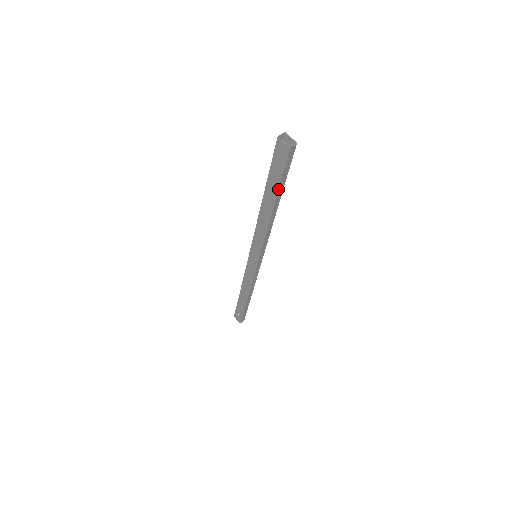
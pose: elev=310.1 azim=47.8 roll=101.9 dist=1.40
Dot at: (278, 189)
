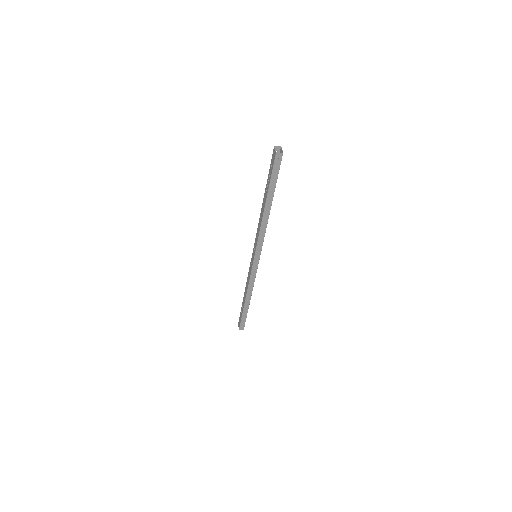
Dot at: (269, 189)
